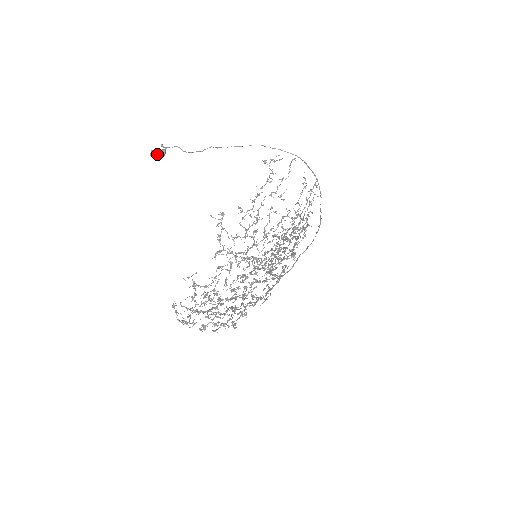
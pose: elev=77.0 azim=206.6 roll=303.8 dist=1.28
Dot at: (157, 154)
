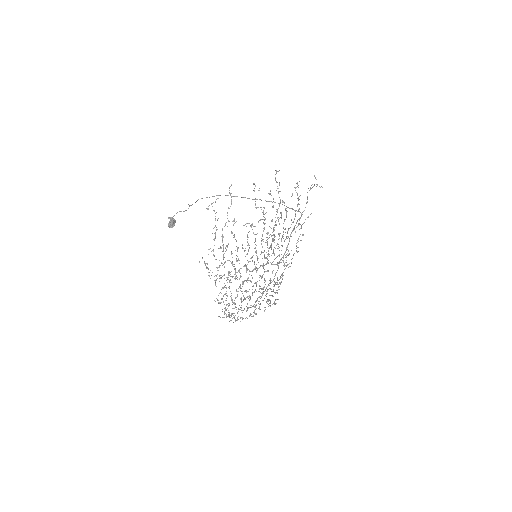
Dot at: (170, 225)
